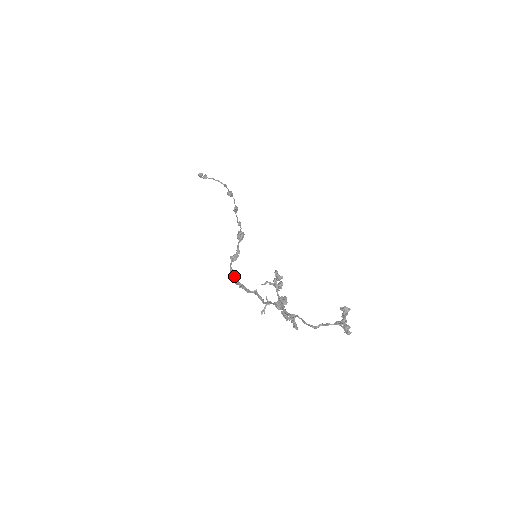
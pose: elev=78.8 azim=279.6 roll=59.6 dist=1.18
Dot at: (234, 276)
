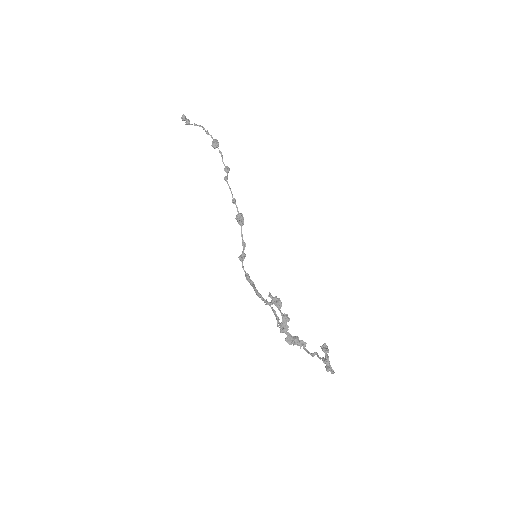
Dot at: (249, 282)
